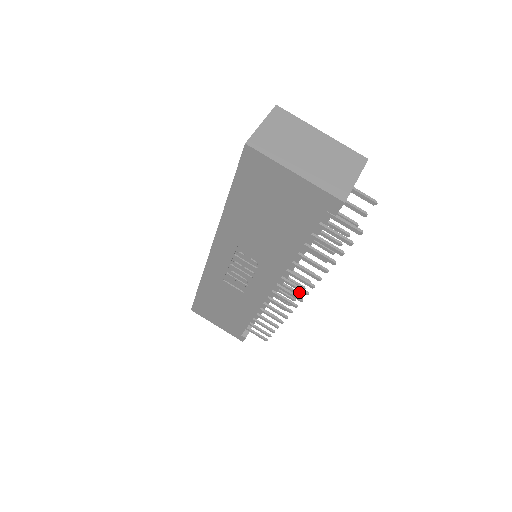
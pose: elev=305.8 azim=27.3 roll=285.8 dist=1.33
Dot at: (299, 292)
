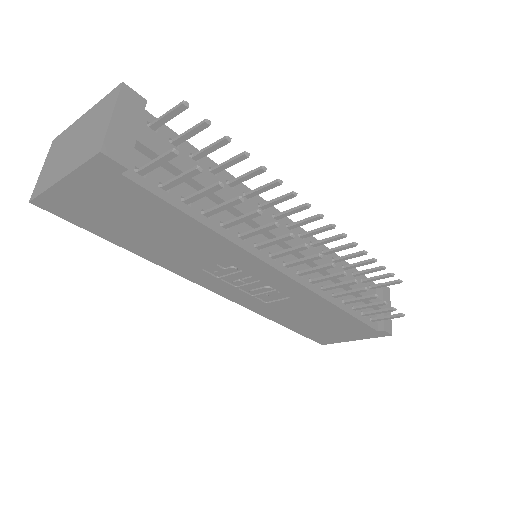
Dot at: (353, 242)
